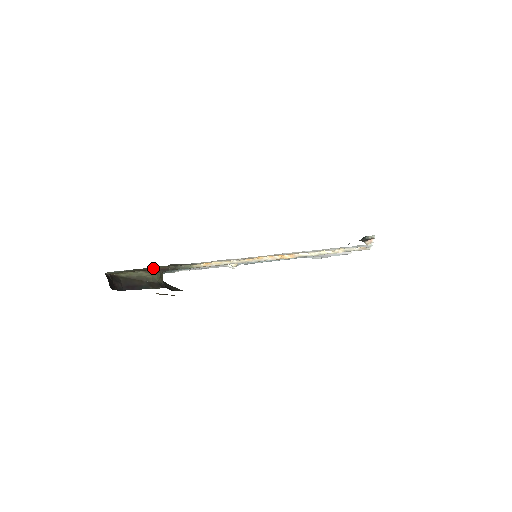
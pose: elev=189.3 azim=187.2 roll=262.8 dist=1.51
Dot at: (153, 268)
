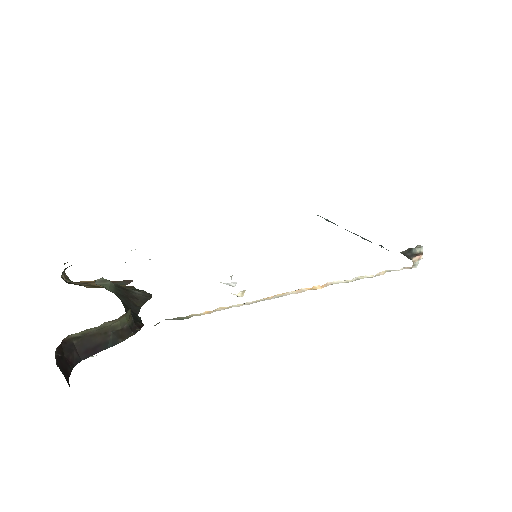
Dot at: occluded
